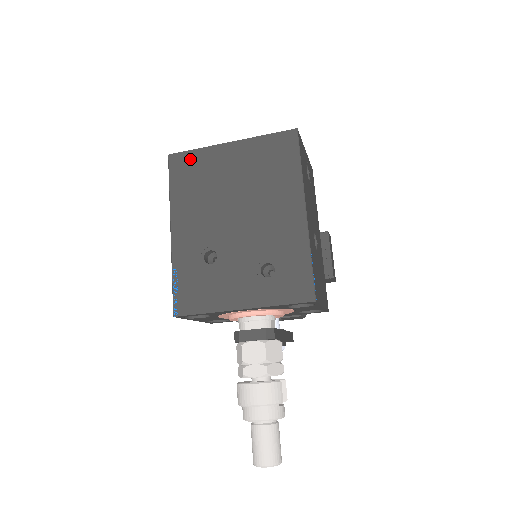
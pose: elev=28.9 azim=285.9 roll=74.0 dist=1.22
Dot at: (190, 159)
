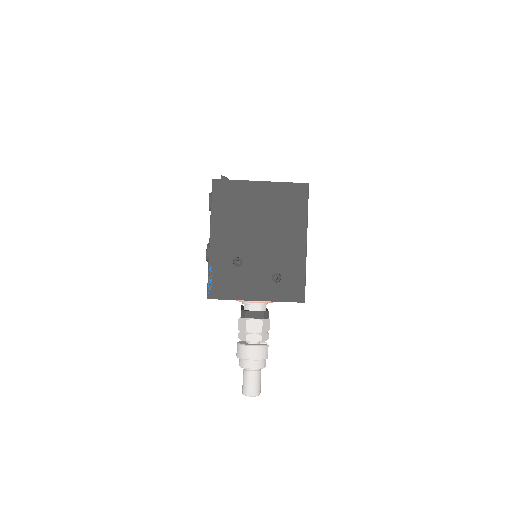
Dot at: (229, 187)
